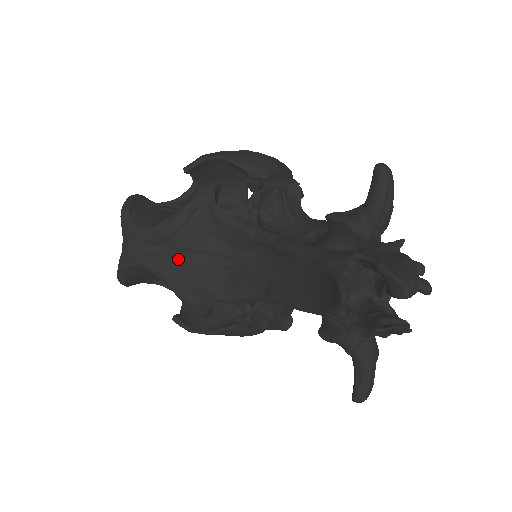
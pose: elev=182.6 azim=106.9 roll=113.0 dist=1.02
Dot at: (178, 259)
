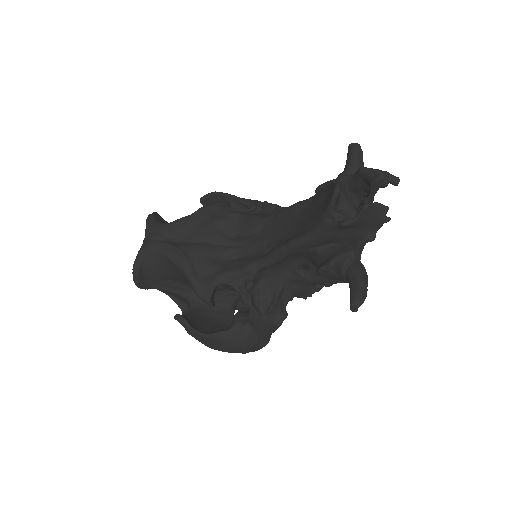
Dot at: (192, 245)
